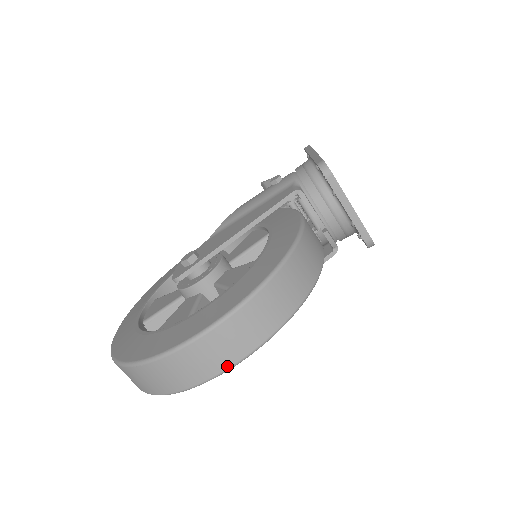
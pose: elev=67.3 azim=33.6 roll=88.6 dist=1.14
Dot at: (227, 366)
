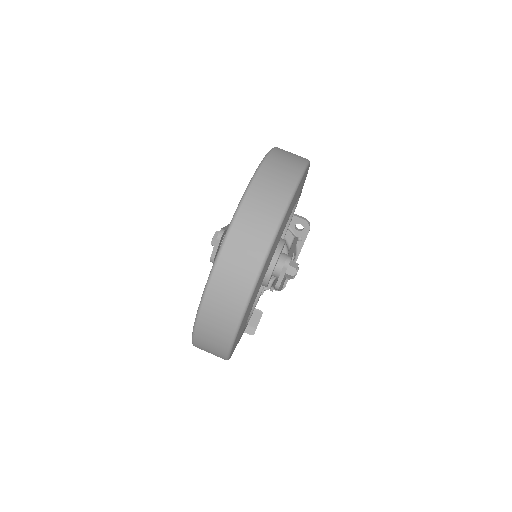
Dot at: (305, 160)
